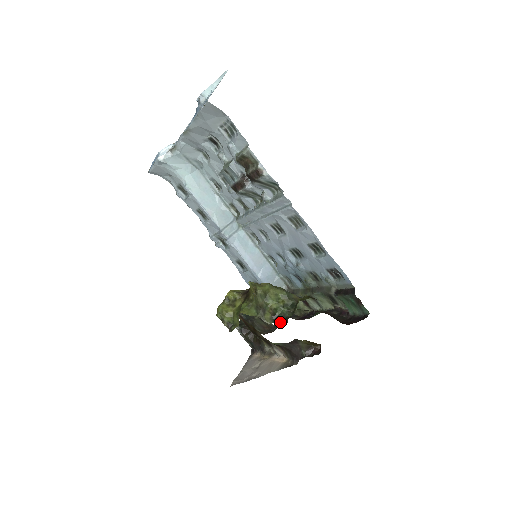
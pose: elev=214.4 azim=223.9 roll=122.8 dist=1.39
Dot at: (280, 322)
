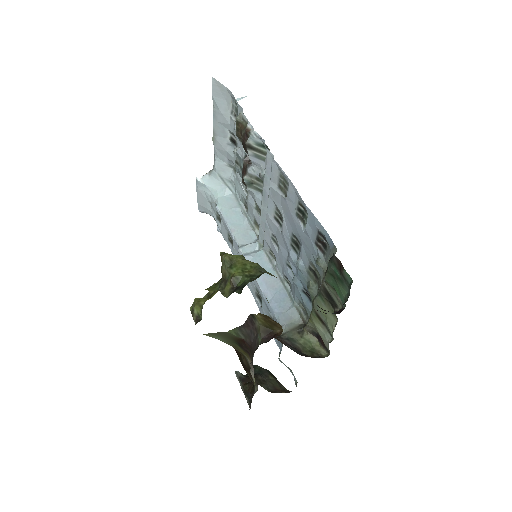
Dot at: (237, 291)
